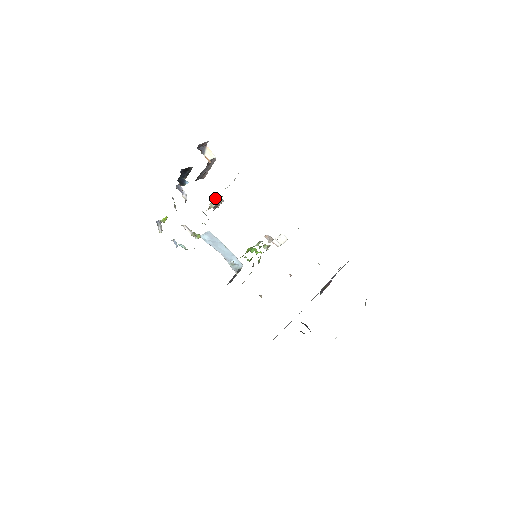
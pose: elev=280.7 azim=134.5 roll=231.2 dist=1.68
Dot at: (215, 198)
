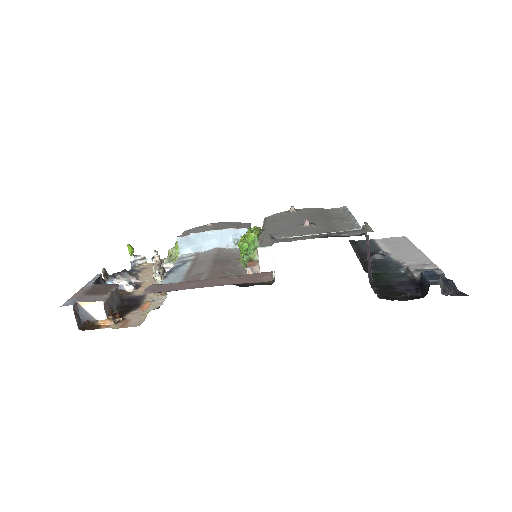
Dot at: occluded
